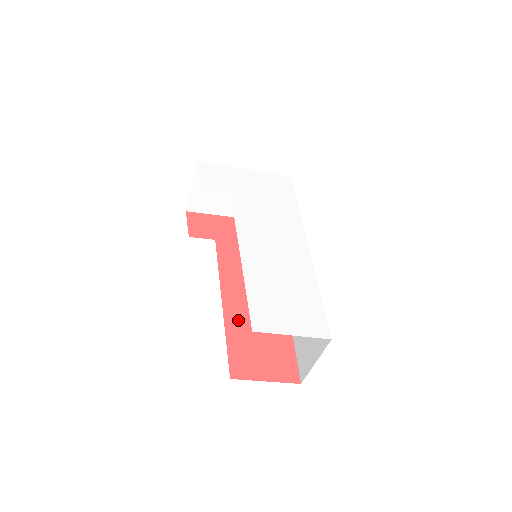
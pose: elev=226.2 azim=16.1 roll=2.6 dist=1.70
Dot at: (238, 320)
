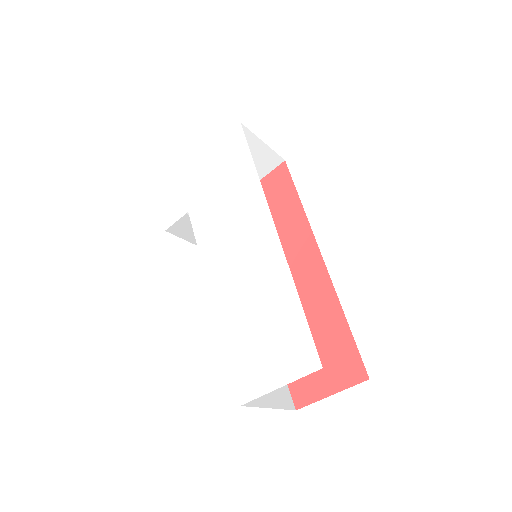
Dot at: occluded
